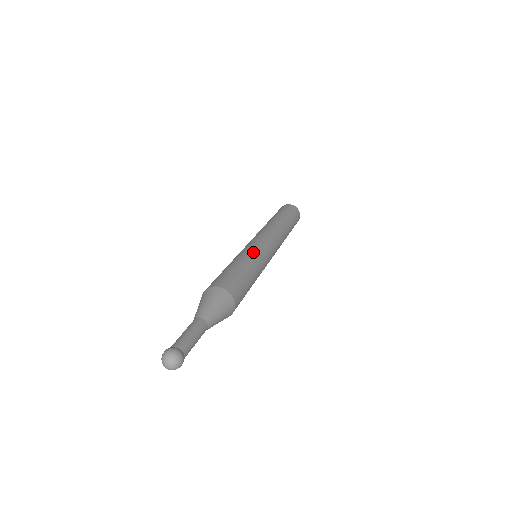
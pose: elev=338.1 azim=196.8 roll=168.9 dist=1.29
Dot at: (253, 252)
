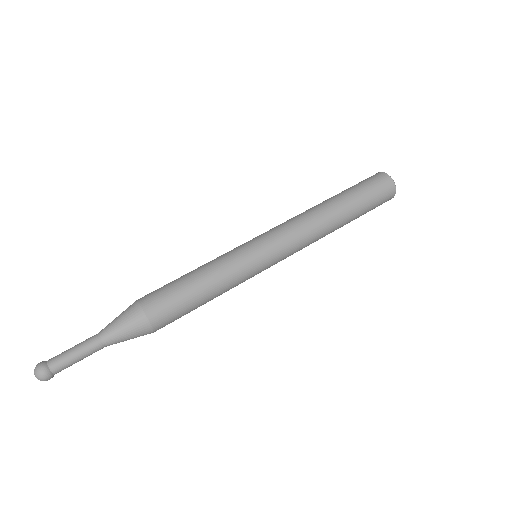
Dot at: (229, 257)
